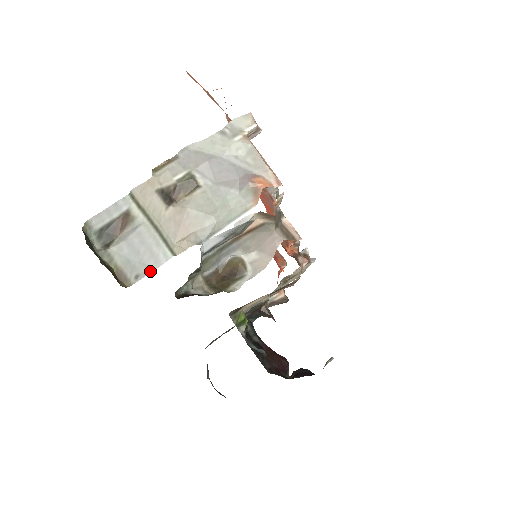
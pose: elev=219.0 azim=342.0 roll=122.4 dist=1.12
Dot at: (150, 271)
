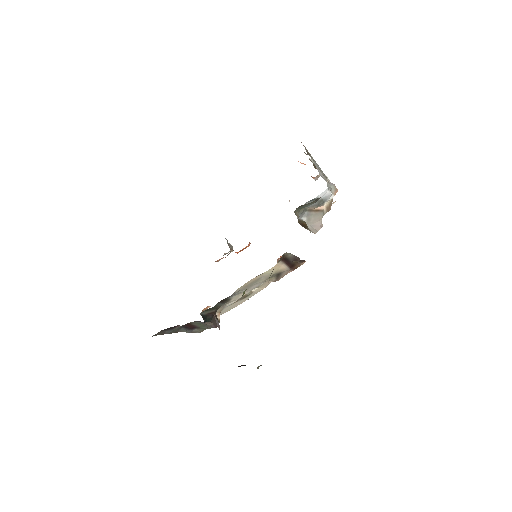
Dot at: (324, 175)
